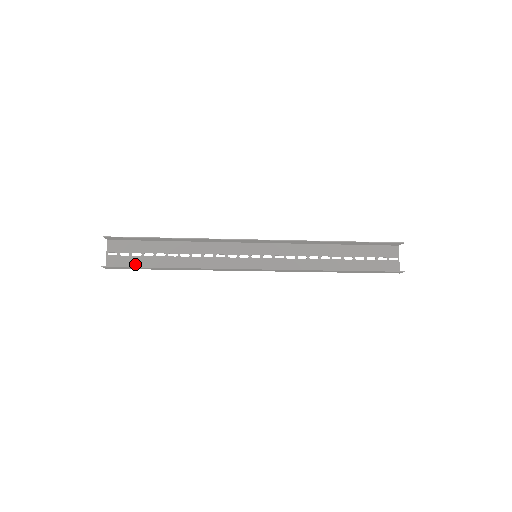
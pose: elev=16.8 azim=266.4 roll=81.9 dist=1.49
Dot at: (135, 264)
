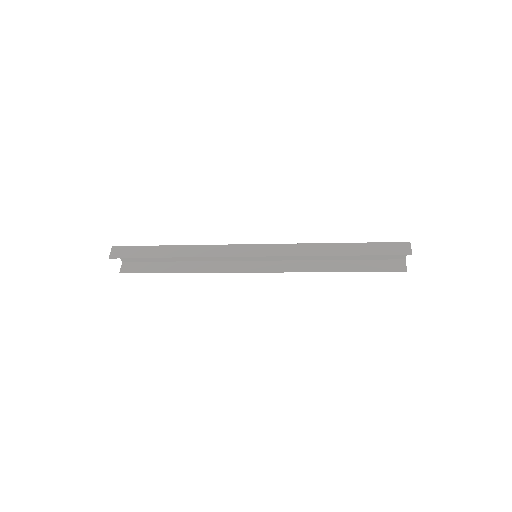
Dot at: (146, 260)
